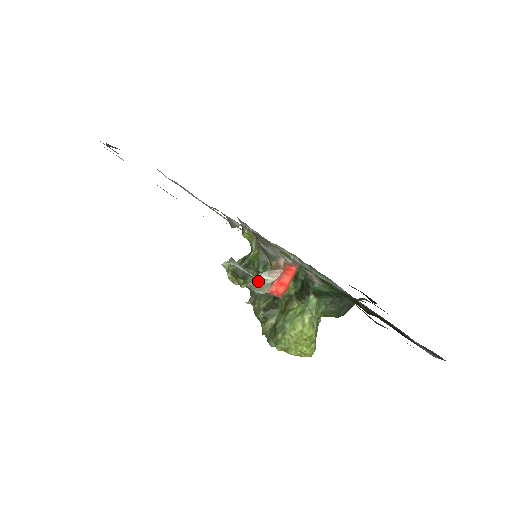
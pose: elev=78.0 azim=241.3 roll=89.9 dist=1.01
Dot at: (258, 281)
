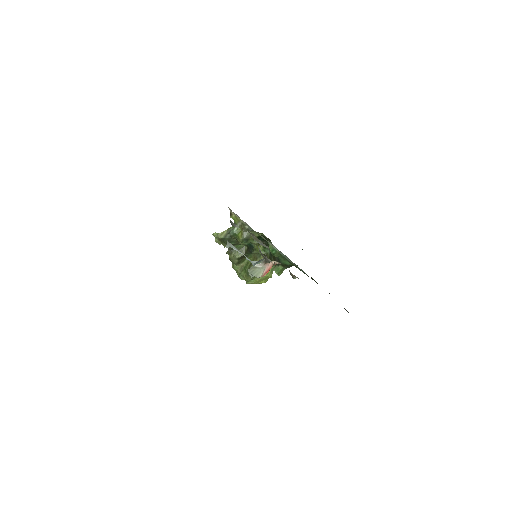
Dot at: (255, 269)
